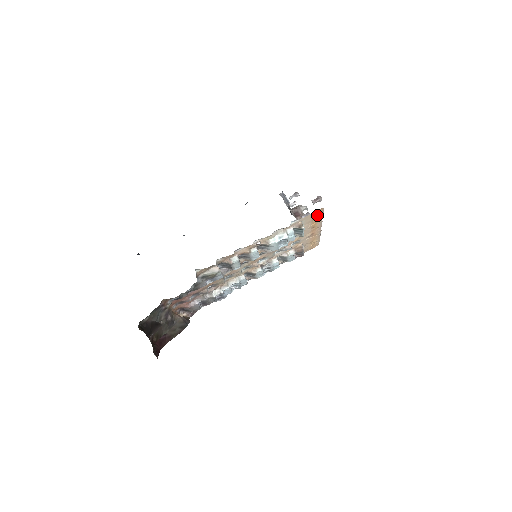
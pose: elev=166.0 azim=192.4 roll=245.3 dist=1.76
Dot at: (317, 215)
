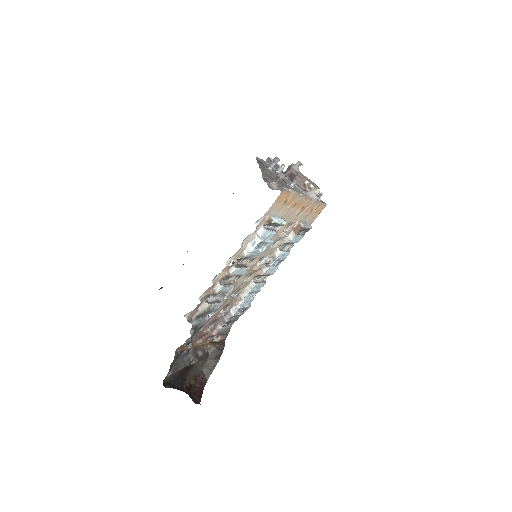
Dot at: (285, 197)
